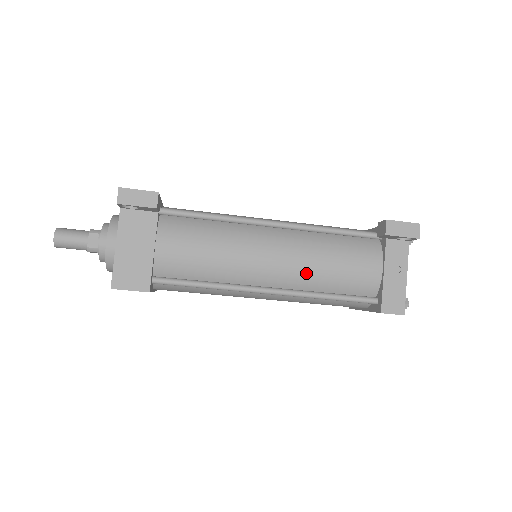
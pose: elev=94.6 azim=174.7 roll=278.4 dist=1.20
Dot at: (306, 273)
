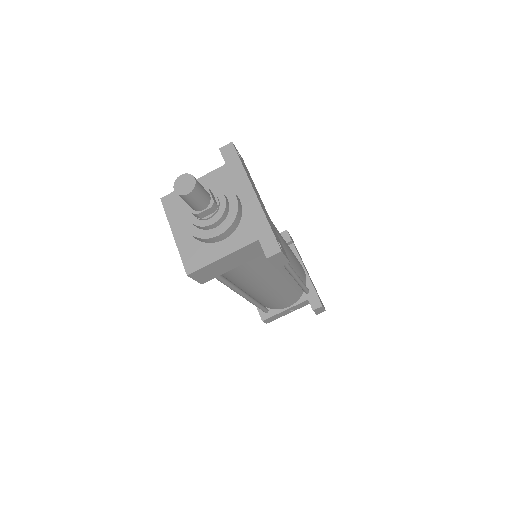
Dot at: (267, 298)
